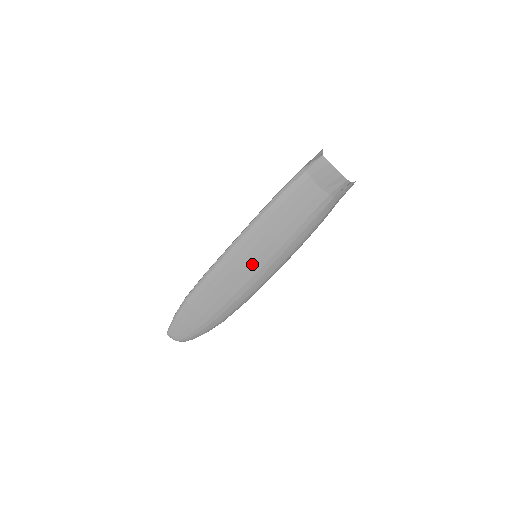
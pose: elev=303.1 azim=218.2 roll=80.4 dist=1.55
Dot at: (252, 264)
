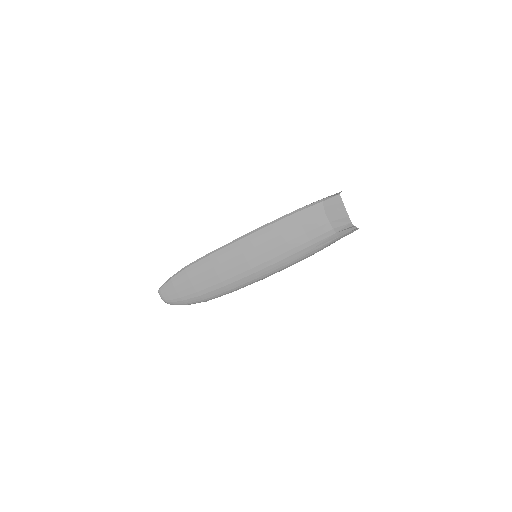
Dot at: (250, 260)
